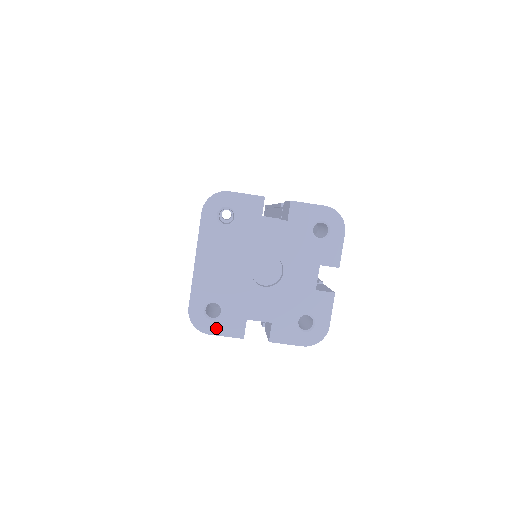
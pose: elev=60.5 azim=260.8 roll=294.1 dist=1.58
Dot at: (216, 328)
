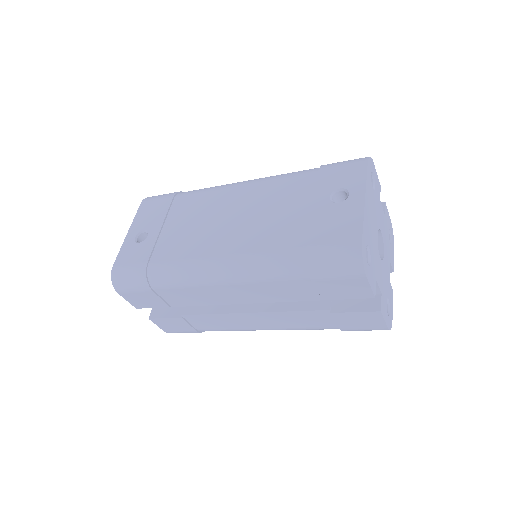
Dot at: (369, 274)
